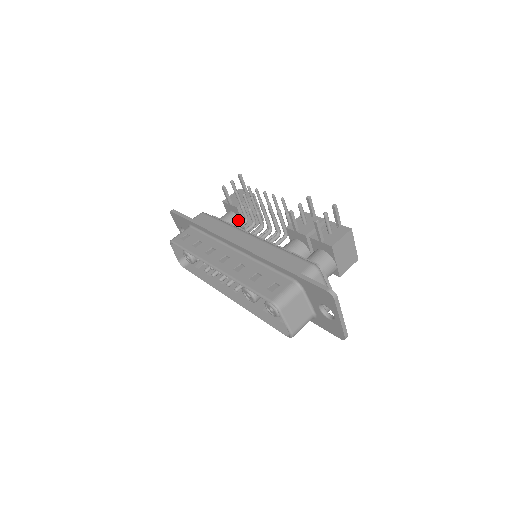
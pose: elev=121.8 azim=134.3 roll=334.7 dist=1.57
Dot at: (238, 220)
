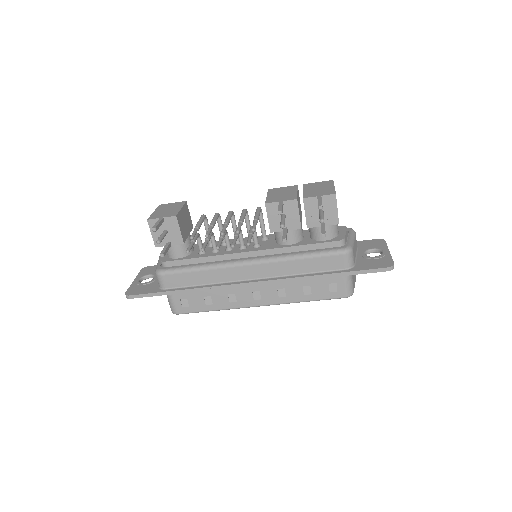
Dot at: (186, 240)
